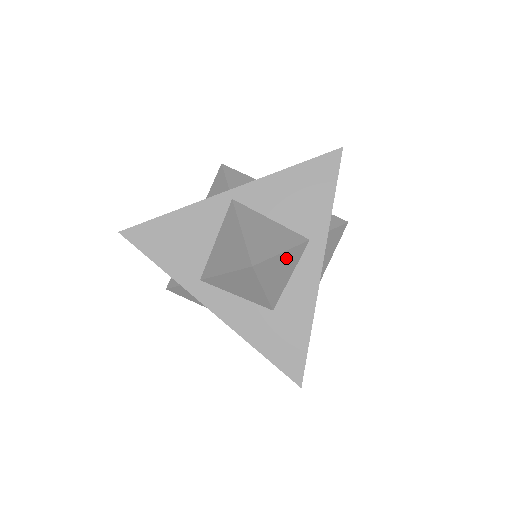
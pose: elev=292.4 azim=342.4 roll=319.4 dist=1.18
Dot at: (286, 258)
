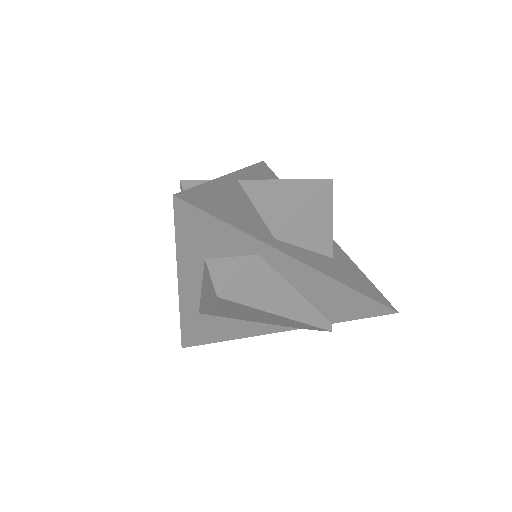
Dot at: occluded
